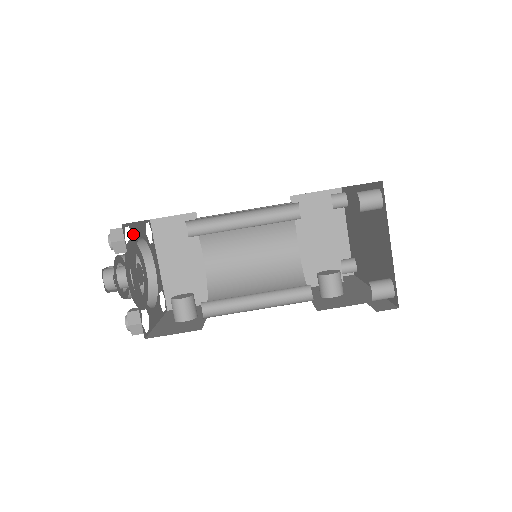
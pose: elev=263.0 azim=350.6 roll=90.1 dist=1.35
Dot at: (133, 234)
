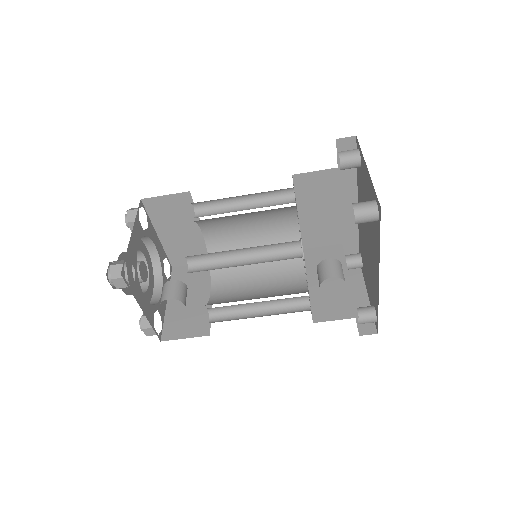
Dot at: (149, 228)
